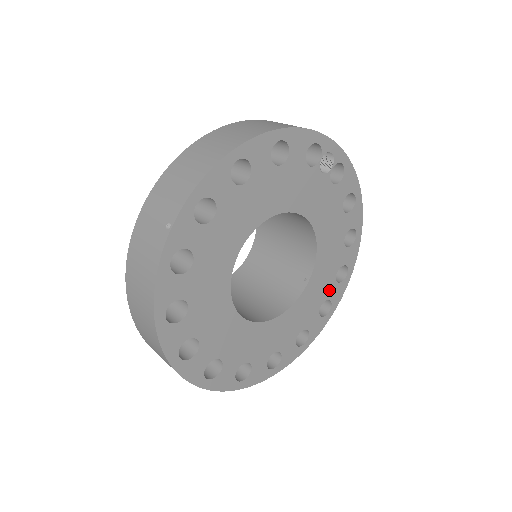
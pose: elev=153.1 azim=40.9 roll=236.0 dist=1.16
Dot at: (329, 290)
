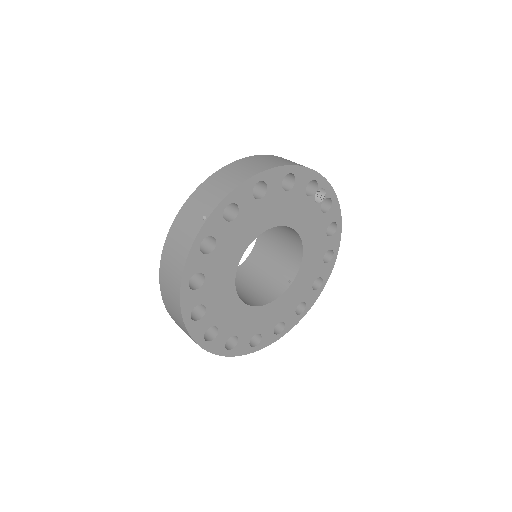
Dot at: (306, 294)
